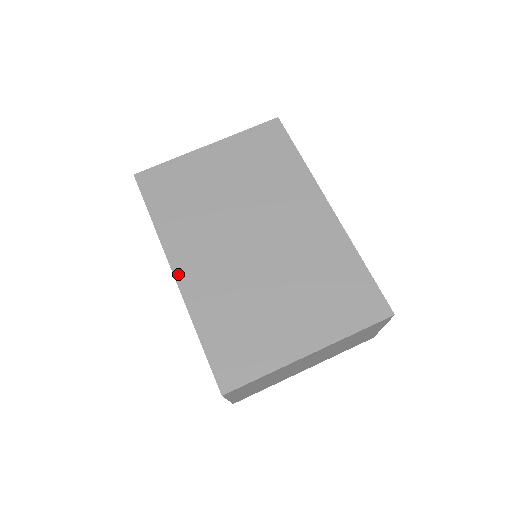
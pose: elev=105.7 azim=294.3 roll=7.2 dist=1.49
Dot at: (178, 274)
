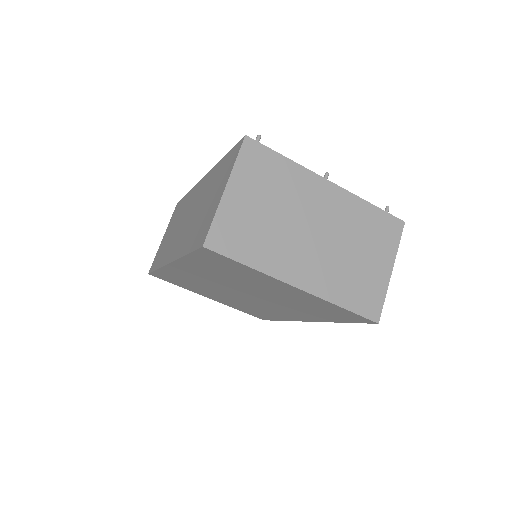
Dot at: (172, 266)
